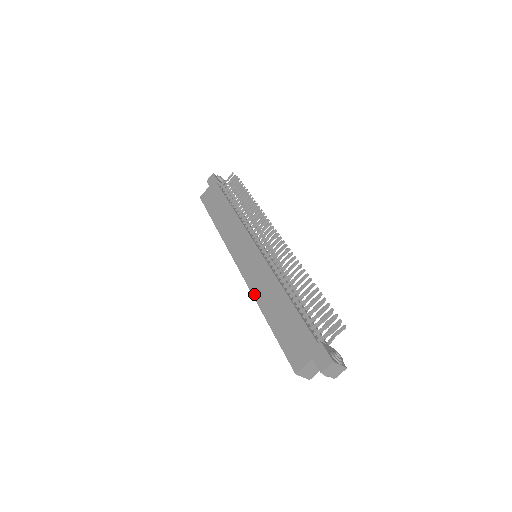
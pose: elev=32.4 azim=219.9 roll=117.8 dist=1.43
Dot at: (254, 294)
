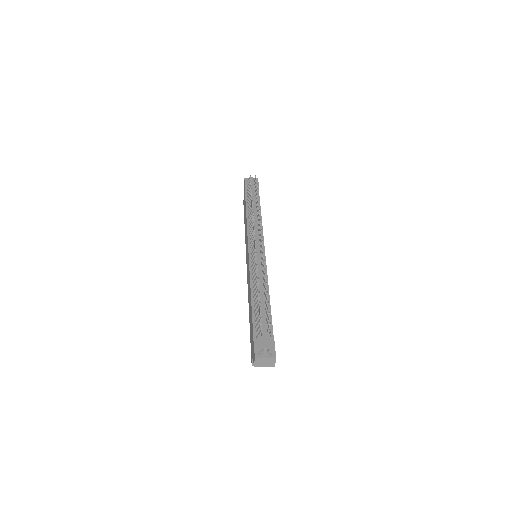
Dot at: (248, 295)
